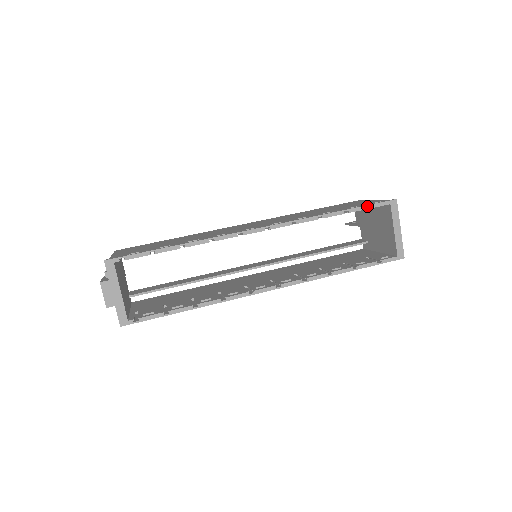
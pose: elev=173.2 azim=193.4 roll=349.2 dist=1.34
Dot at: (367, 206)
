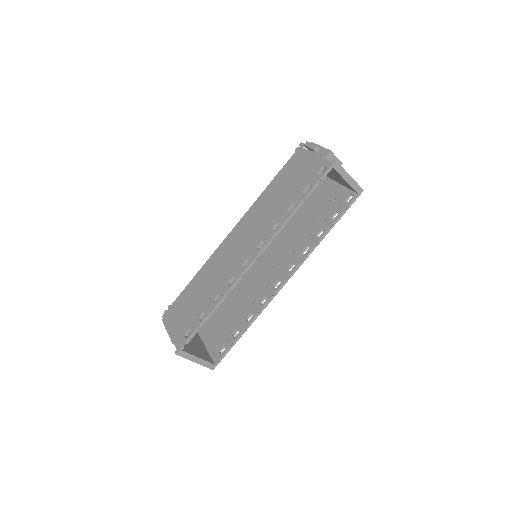
Dot at: (317, 184)
